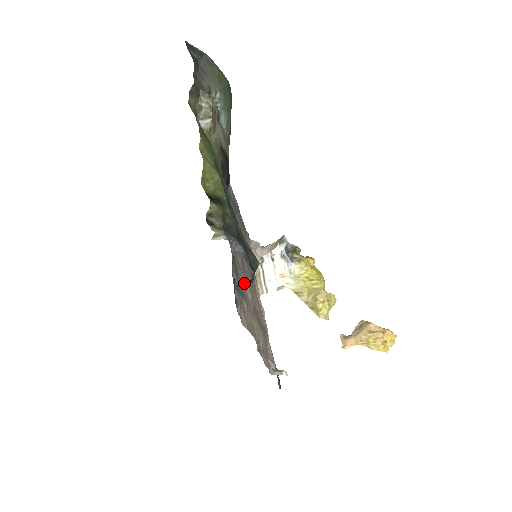
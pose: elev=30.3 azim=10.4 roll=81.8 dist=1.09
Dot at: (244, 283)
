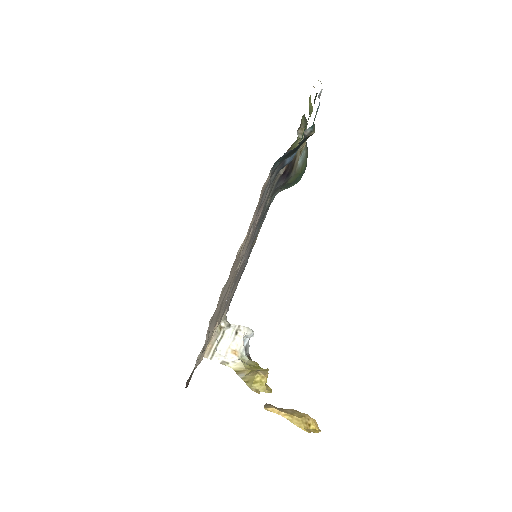
Dot at: occluded
